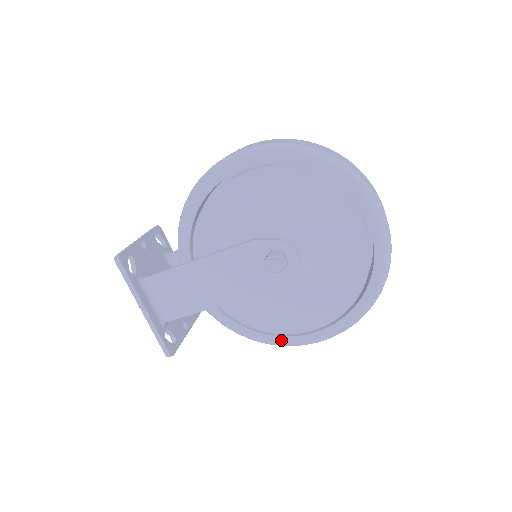
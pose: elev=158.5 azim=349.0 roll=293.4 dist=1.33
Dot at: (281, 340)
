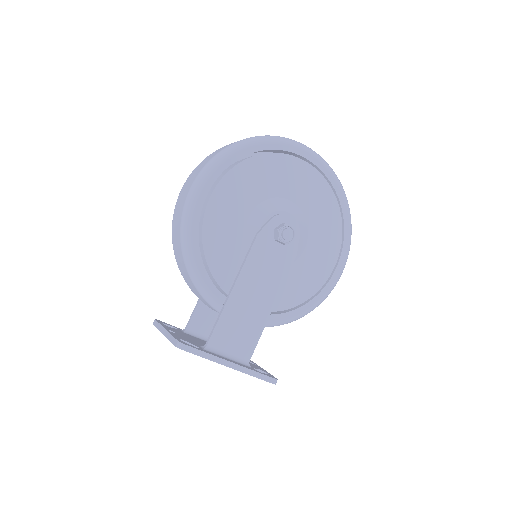
Dot at: (324, 292)
